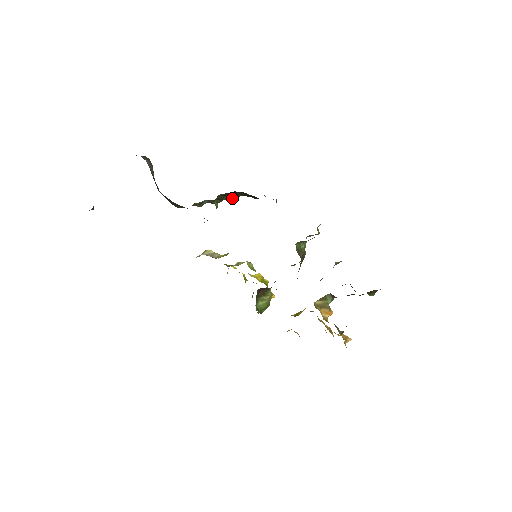
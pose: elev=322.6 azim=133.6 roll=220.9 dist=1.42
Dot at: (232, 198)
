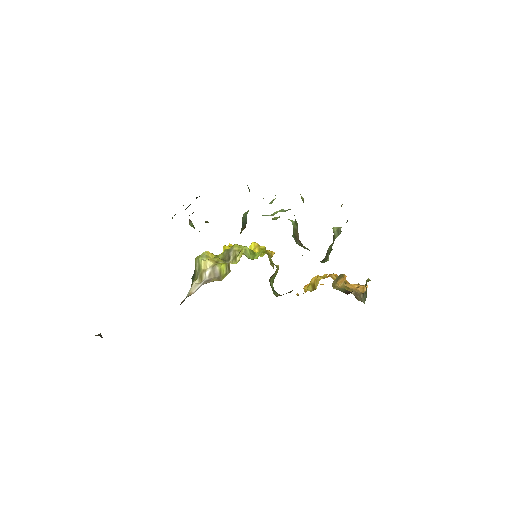
Dot at: occluded
